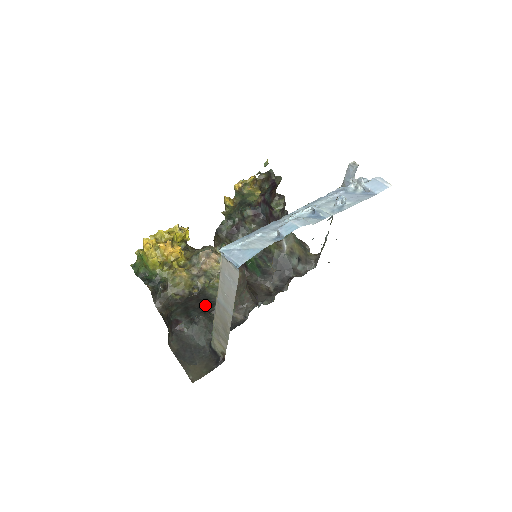
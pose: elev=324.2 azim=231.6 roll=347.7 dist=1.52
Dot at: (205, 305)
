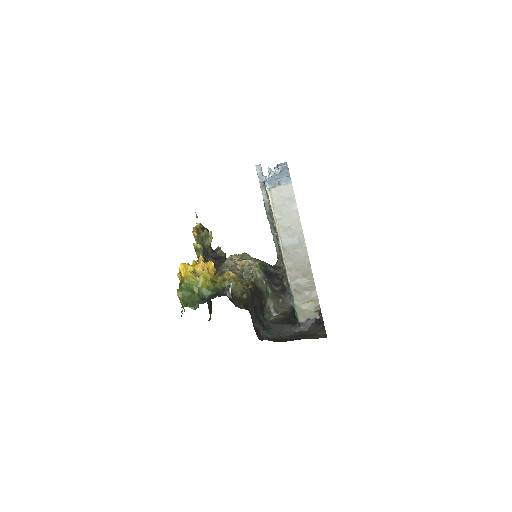
Dot at: (262, 306)
